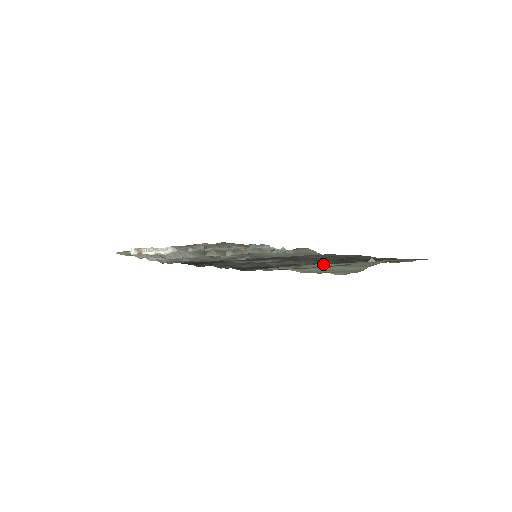
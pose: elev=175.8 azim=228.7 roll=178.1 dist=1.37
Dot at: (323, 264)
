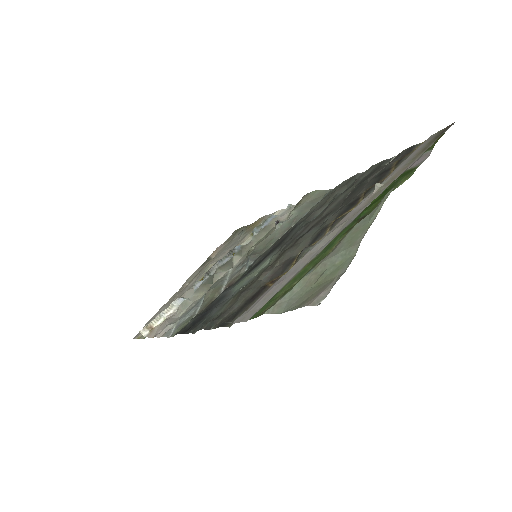
Dot at: (316, 246)
